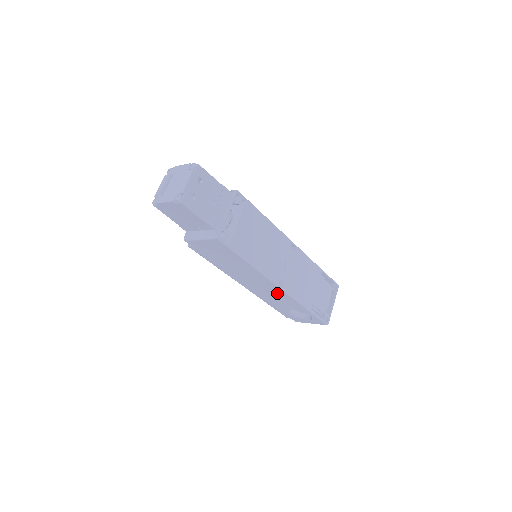
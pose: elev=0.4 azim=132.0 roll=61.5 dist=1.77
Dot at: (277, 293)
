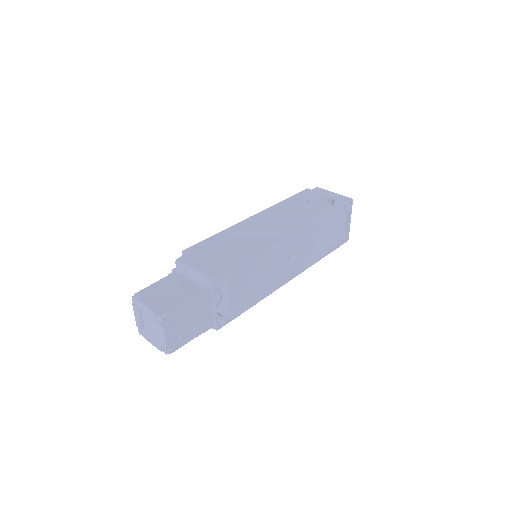
Dot at: occluded
